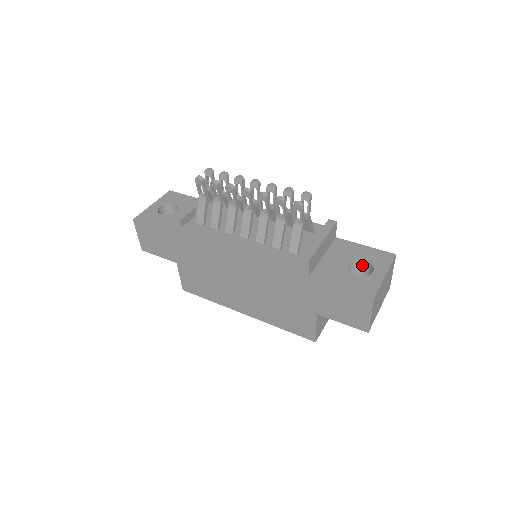
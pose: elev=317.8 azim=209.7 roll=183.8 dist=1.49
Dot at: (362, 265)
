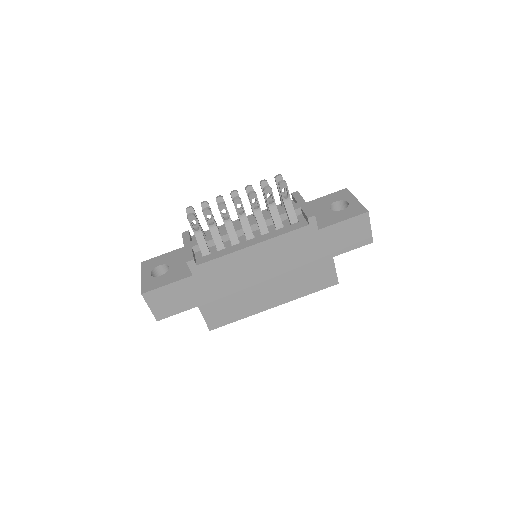
Dot at: (335, 207)
